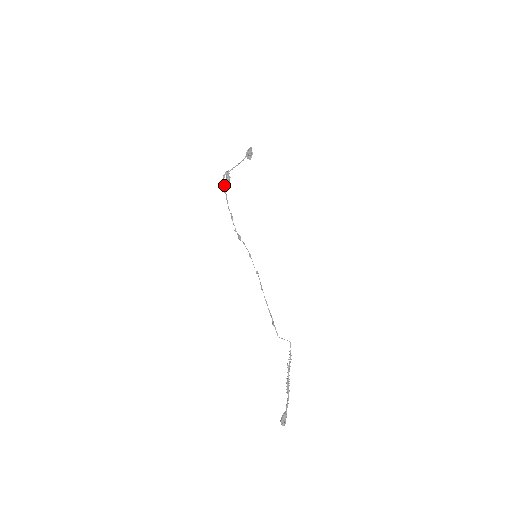
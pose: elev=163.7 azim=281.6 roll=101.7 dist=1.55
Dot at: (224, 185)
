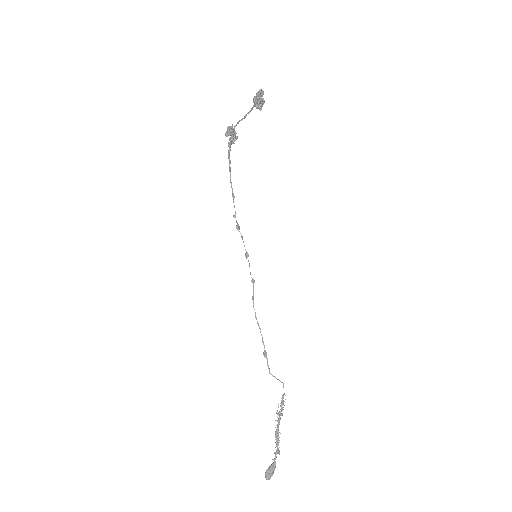
Dot at: (228, 146)
